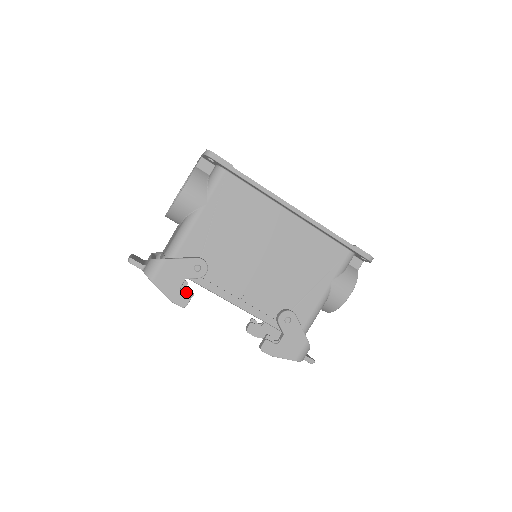
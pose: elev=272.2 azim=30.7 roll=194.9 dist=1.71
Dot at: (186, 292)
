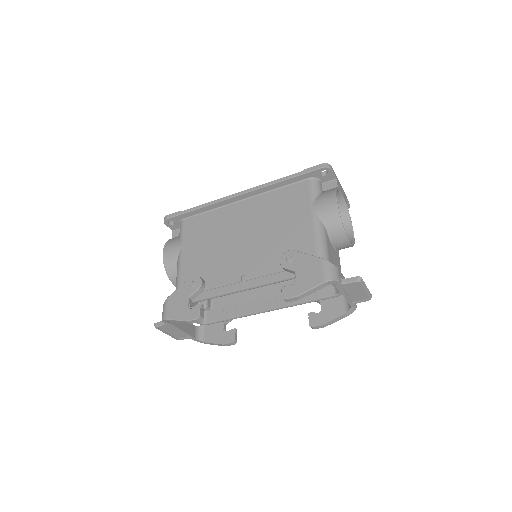
Dot at: (195, 307)
